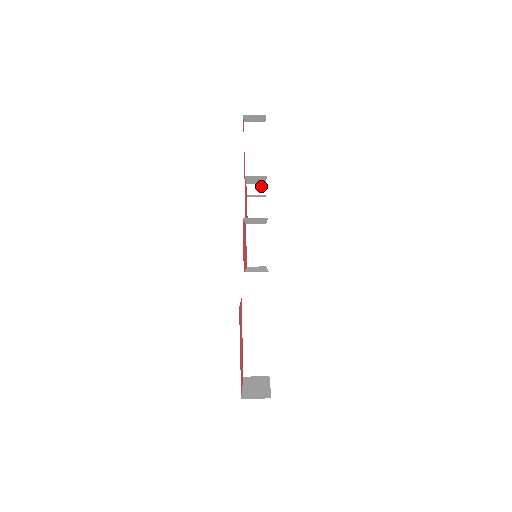
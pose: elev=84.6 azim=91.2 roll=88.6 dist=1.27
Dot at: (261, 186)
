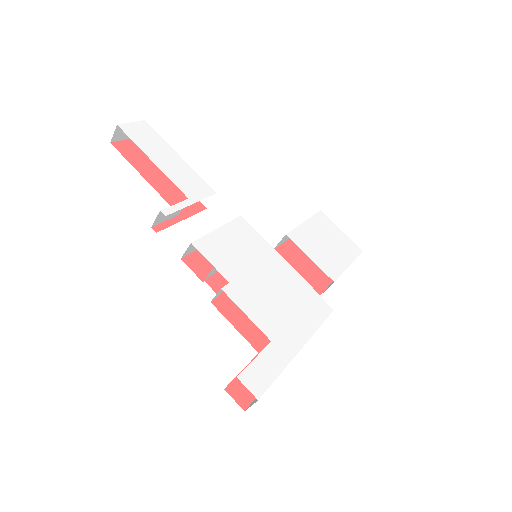
Dot at: (220, 291)
